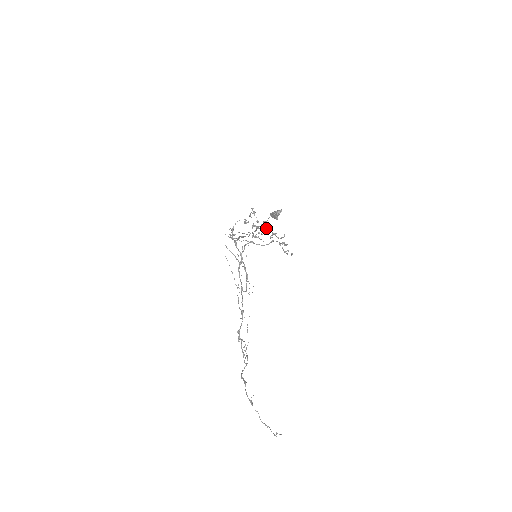
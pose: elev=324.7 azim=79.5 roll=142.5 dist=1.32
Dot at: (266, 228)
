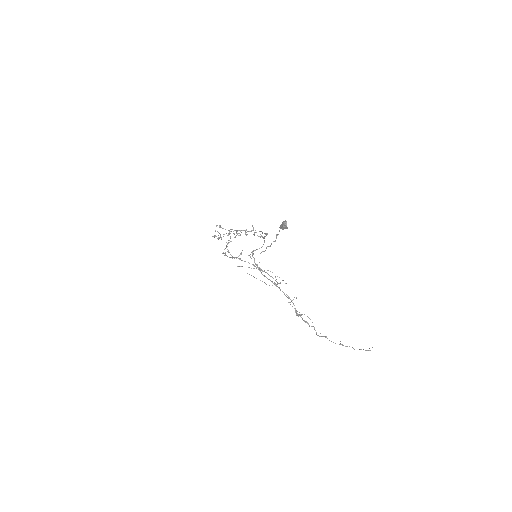
Dot at: (236, 231)
